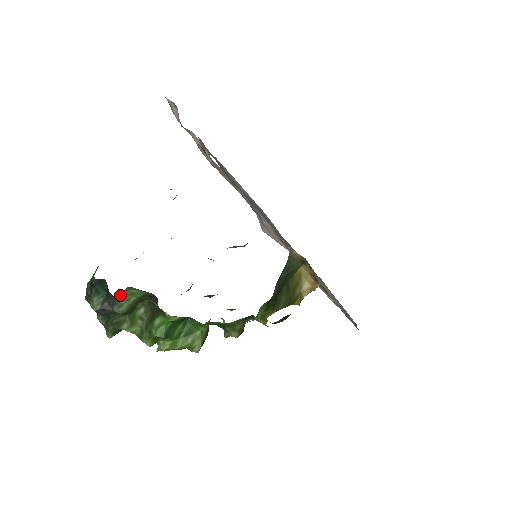
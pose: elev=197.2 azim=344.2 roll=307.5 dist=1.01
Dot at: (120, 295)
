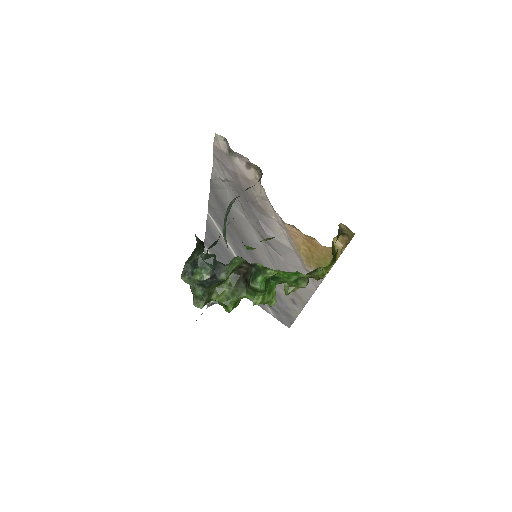
Dot at: (229, 263)
